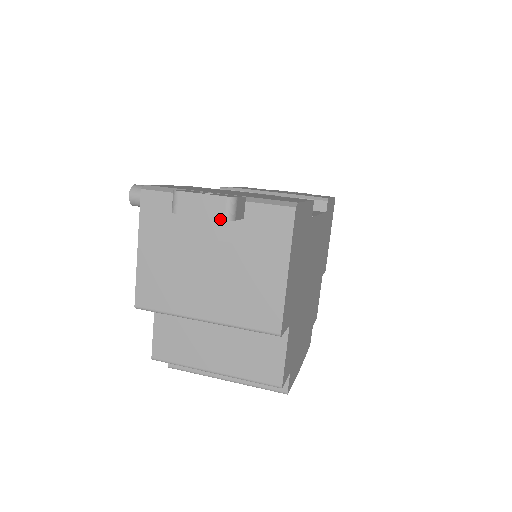
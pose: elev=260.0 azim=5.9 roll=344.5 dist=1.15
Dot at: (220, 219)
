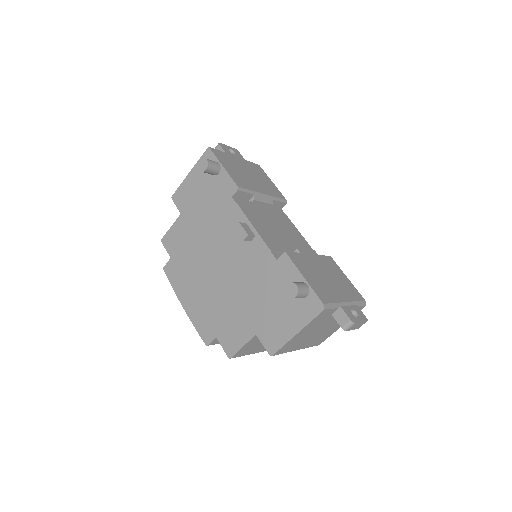
Dot at: occluded
